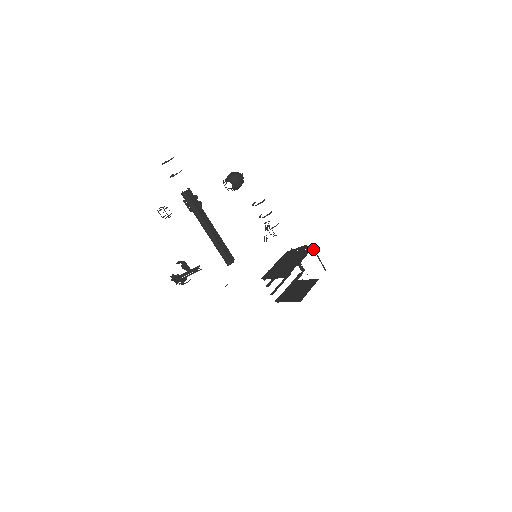
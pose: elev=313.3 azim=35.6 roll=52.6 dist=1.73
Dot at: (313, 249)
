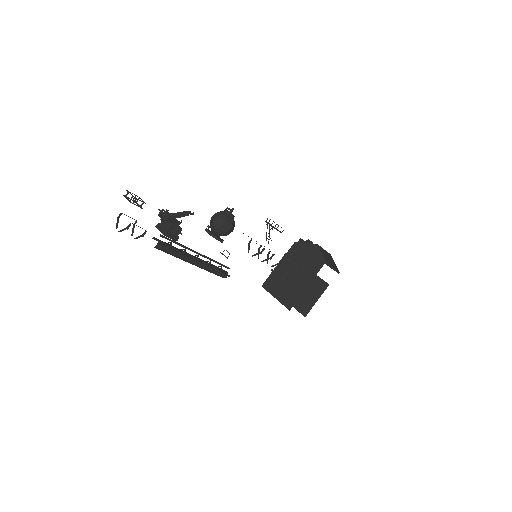
Dot at: occluded
